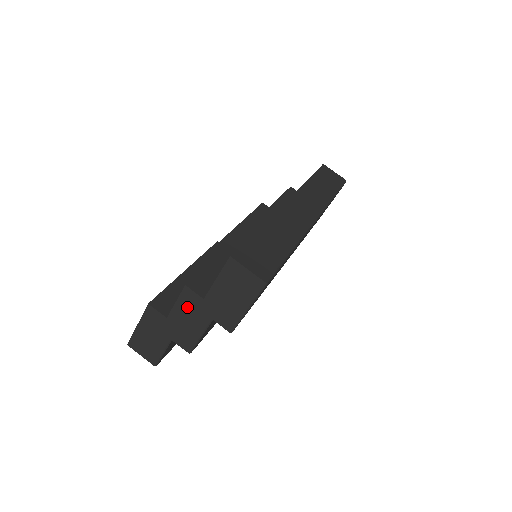
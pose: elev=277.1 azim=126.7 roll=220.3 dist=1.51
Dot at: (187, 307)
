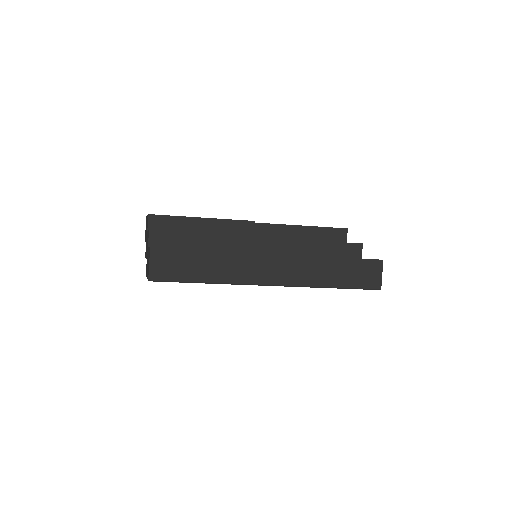
Dot at: occluded
